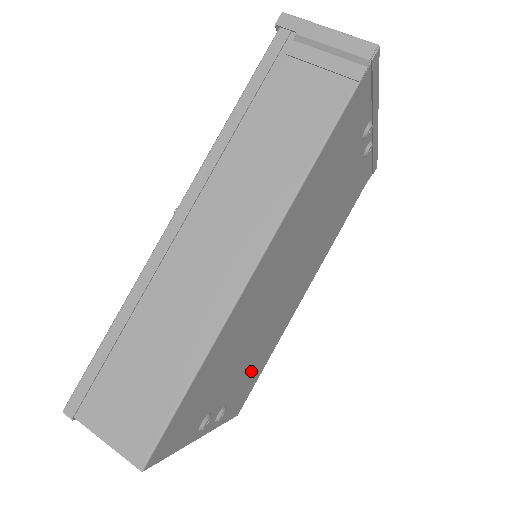
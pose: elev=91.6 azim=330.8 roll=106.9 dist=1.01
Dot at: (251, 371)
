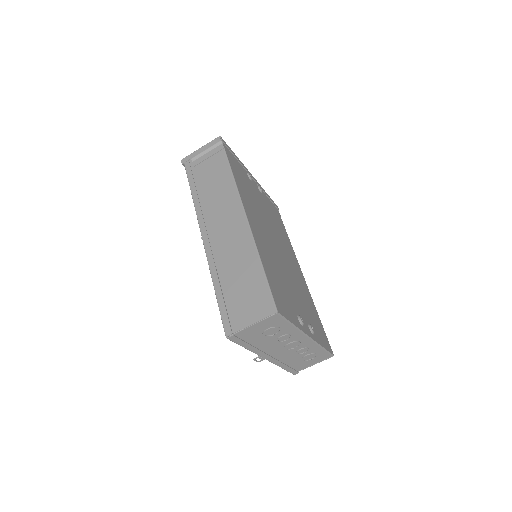
Dot at: (309, 311)
